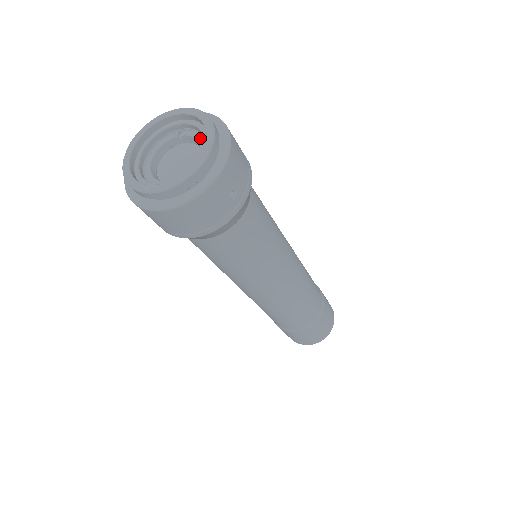
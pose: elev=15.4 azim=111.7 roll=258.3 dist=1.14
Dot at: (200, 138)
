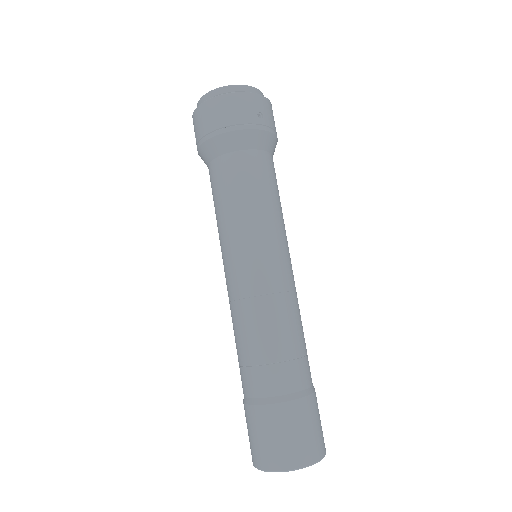
Dot at: occluded
